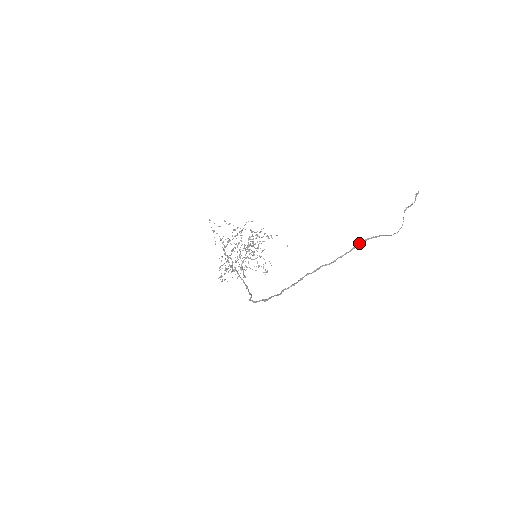
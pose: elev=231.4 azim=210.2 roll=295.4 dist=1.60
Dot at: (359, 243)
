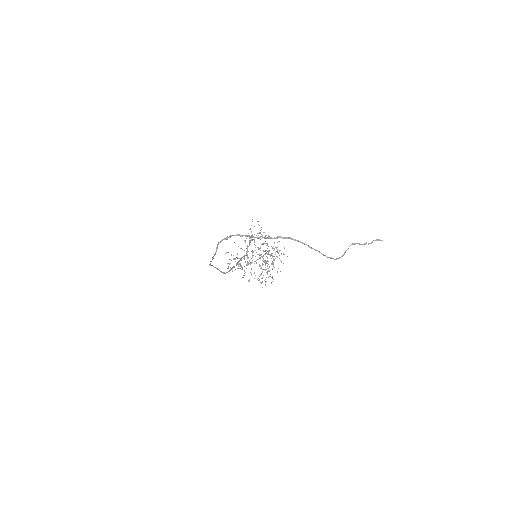
Dot at: (287, 237)
